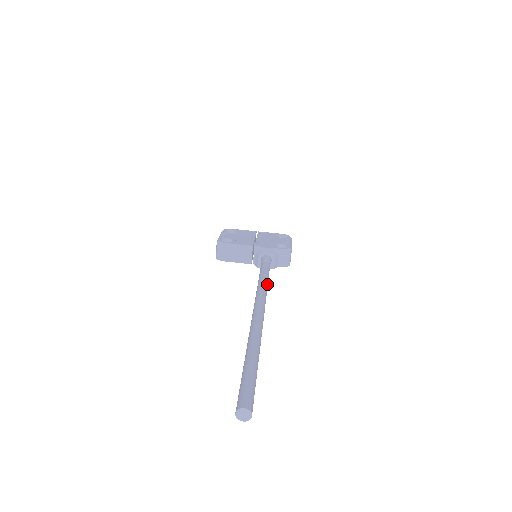
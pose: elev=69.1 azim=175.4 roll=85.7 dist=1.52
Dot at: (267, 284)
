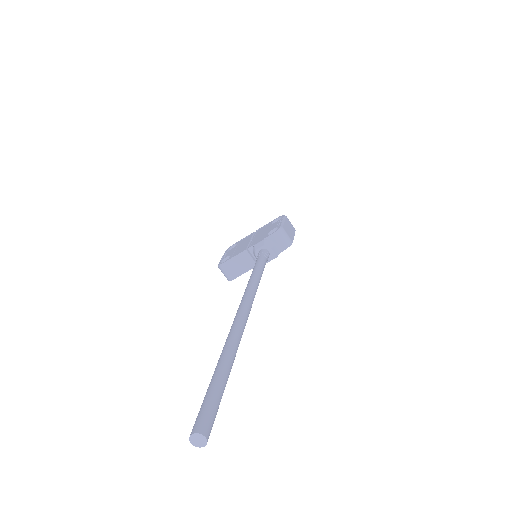
Dot at: (256, 280)
